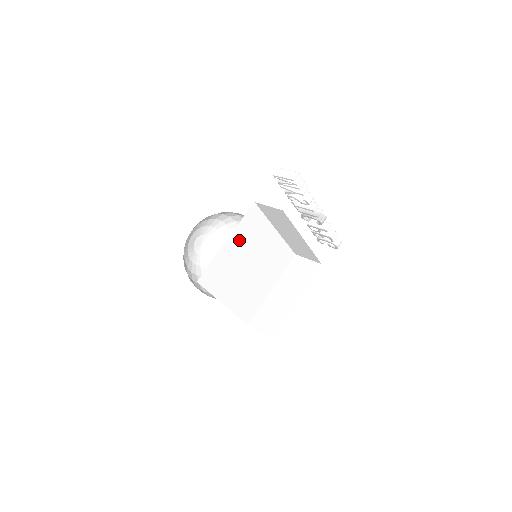
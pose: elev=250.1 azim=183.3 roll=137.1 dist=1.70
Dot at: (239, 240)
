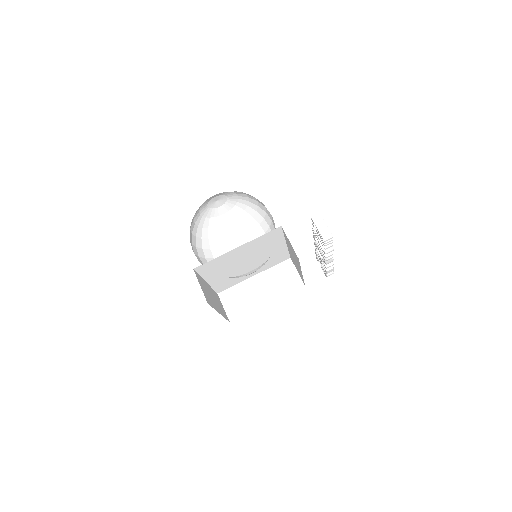
Dot at: (249, 247)
